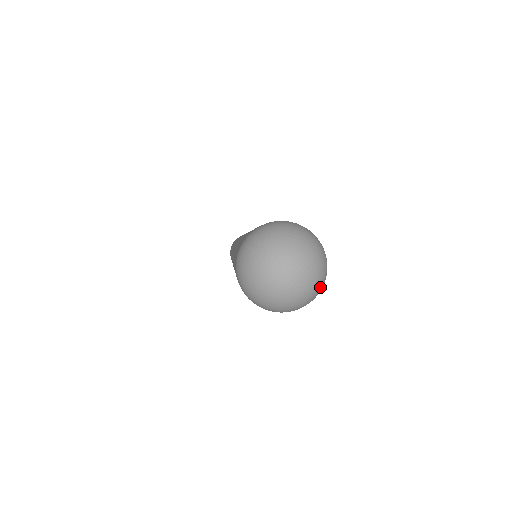
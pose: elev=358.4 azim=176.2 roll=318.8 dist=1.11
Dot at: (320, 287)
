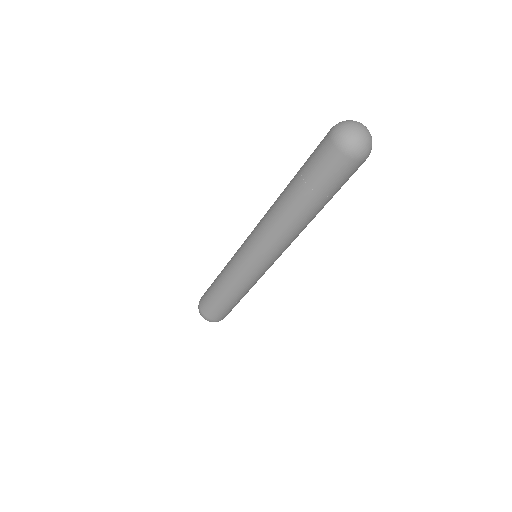
Dot at: occluded
